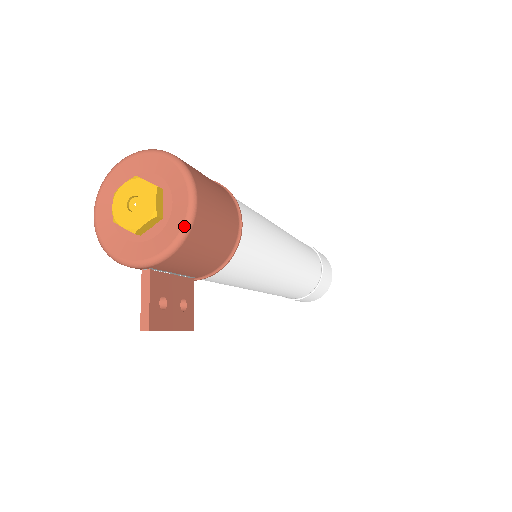
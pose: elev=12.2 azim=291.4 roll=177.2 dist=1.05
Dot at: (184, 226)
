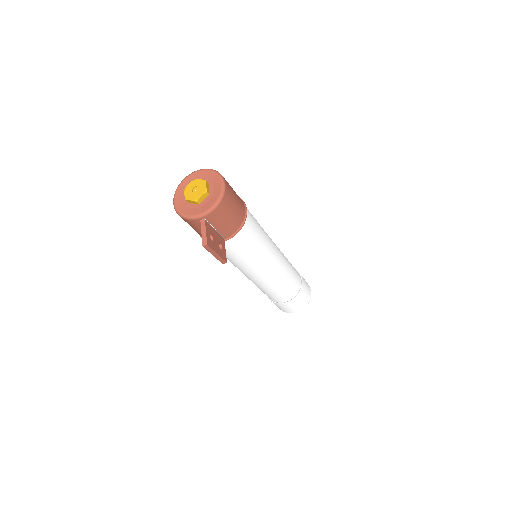
Dot at: (221, 194)
